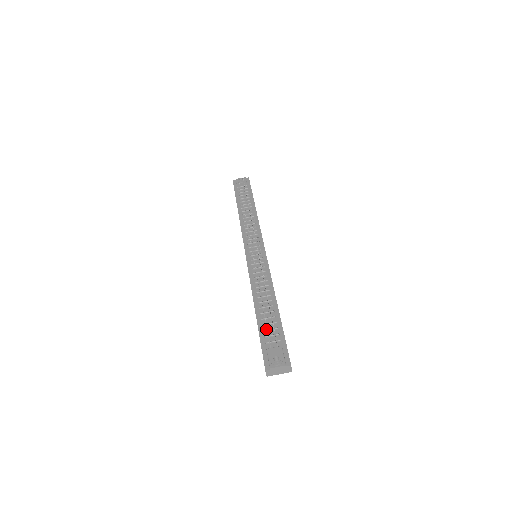
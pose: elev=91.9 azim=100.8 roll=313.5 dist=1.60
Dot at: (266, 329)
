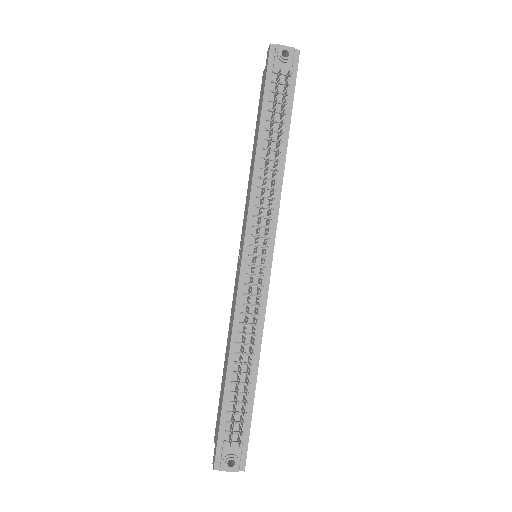
Dot at: (232, 409)
